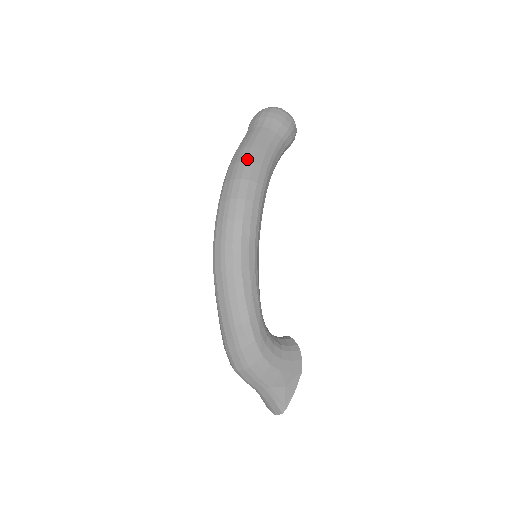
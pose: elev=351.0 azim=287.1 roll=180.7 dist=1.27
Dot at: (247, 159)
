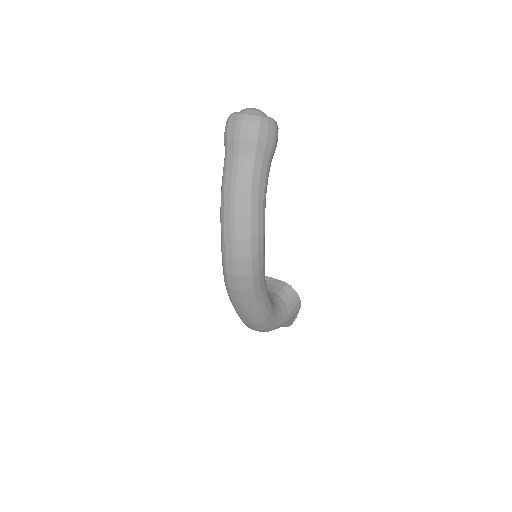
Dot at: (243, 214)
